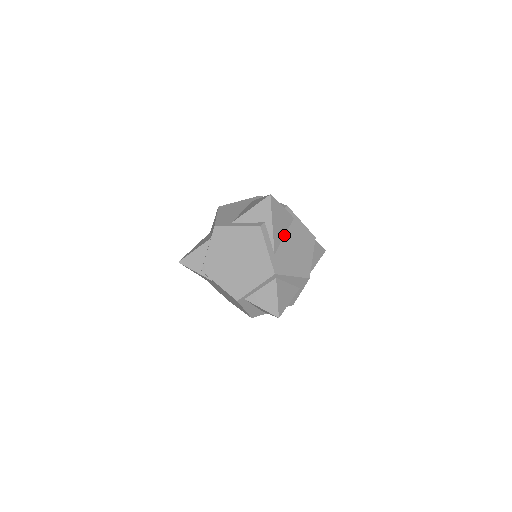
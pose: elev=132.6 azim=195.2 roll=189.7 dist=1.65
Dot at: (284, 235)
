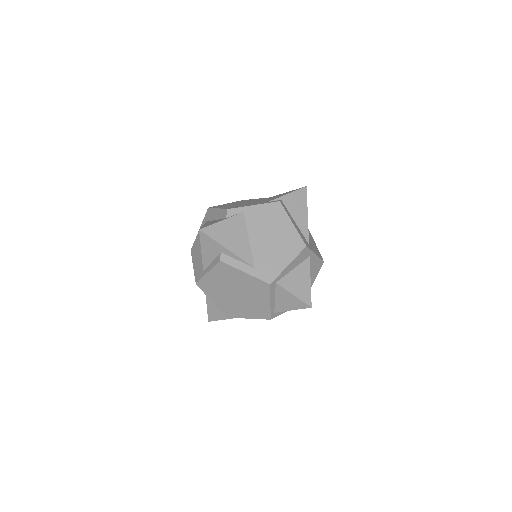
Dot at: (248, 240)
